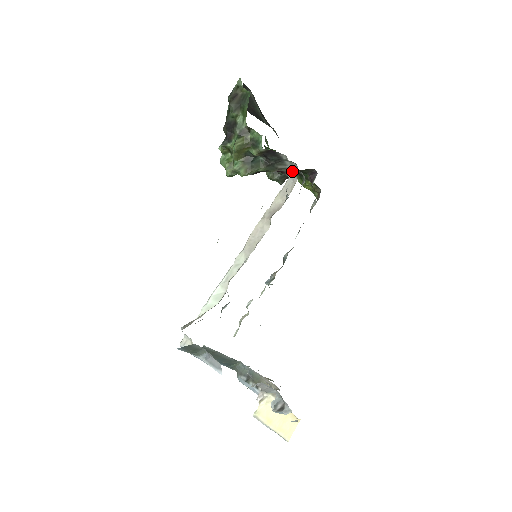
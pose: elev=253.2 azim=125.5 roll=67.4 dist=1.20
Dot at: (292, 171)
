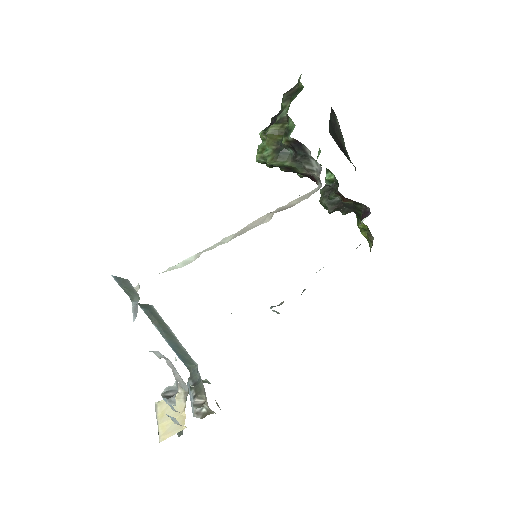
Dot at: (318, 175)
